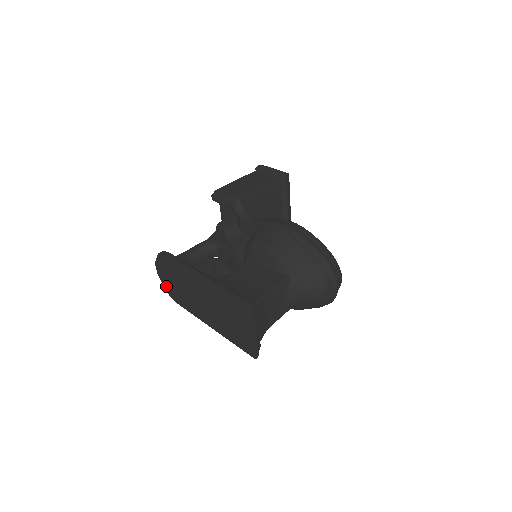
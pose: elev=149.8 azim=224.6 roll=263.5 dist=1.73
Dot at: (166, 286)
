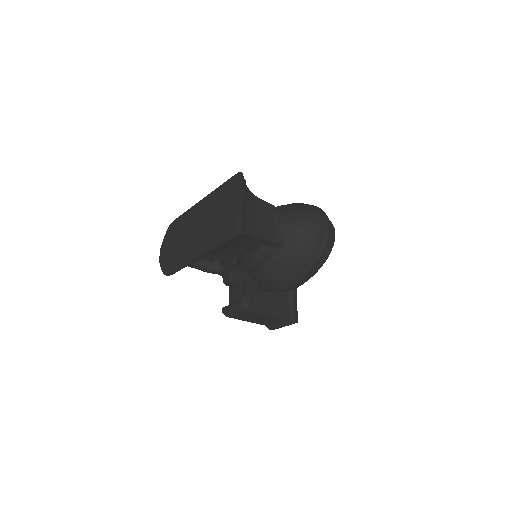
Dot at: (164, 264)
